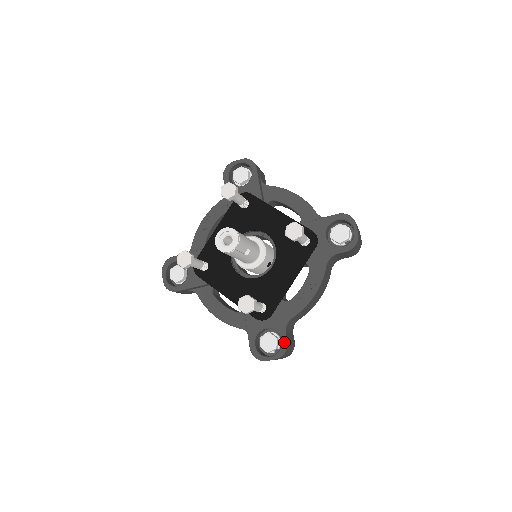
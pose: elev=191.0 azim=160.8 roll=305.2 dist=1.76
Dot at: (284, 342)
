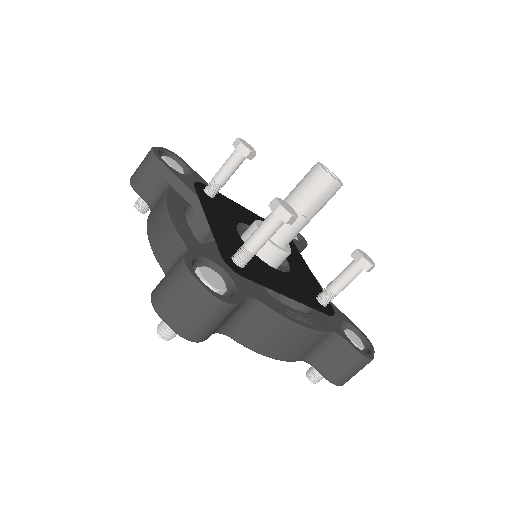
Dot at: (236, 299)
